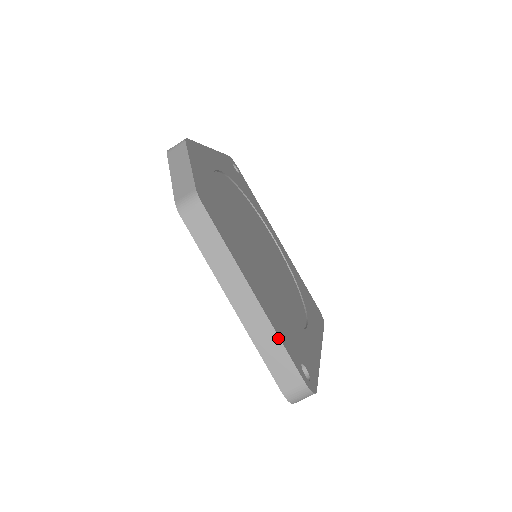
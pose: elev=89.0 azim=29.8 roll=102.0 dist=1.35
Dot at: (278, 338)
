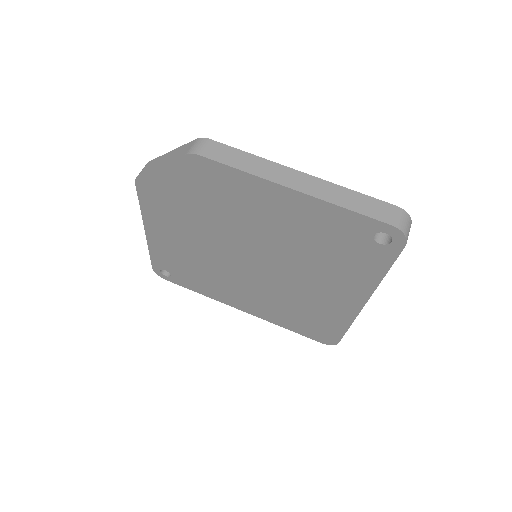
Dot at: (348, 190)
